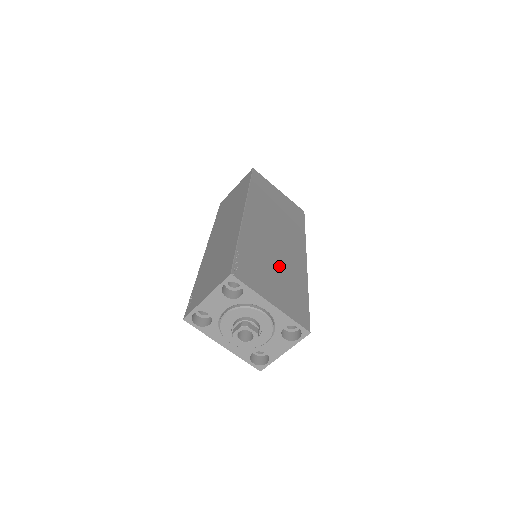
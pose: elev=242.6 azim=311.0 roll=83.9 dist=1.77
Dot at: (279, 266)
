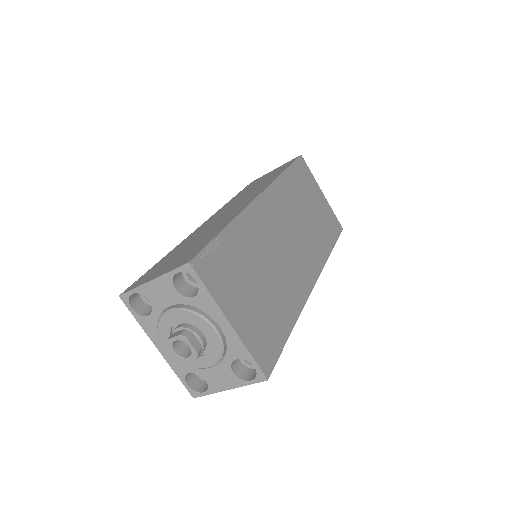
Dot at: (270, 278)
